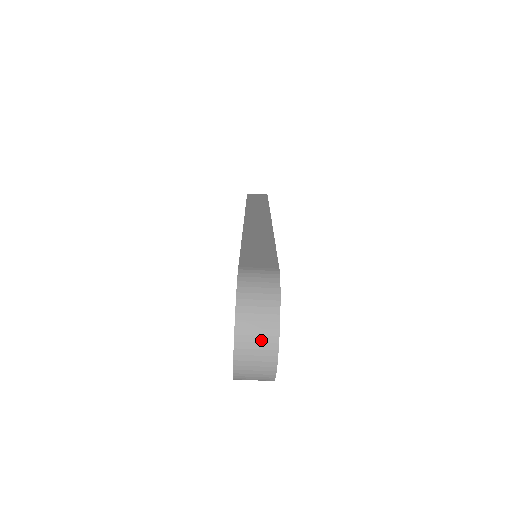
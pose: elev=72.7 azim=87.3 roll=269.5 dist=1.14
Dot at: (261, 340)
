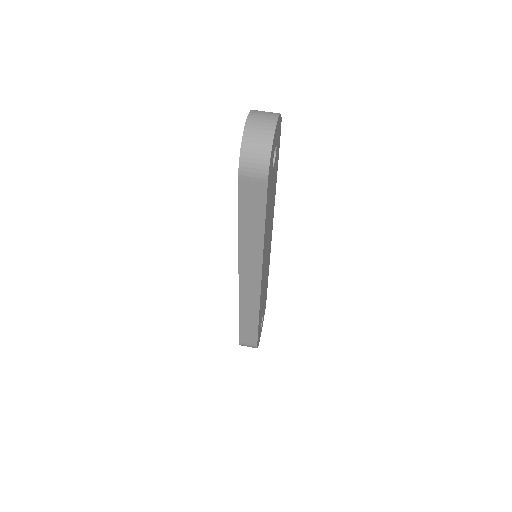
Dot at: (266, 116)
